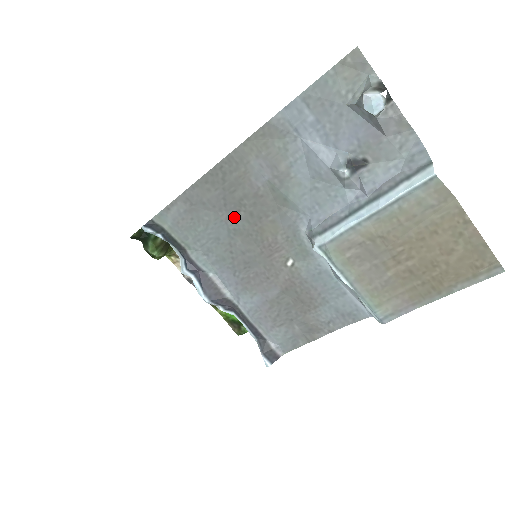
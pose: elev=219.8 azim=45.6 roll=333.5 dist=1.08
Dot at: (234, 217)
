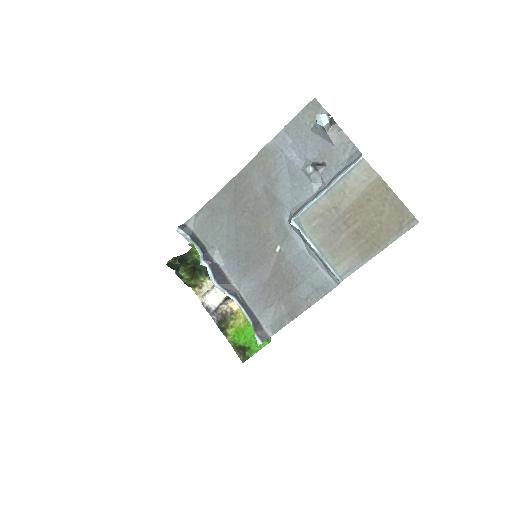
Dot at: (241, 217)
